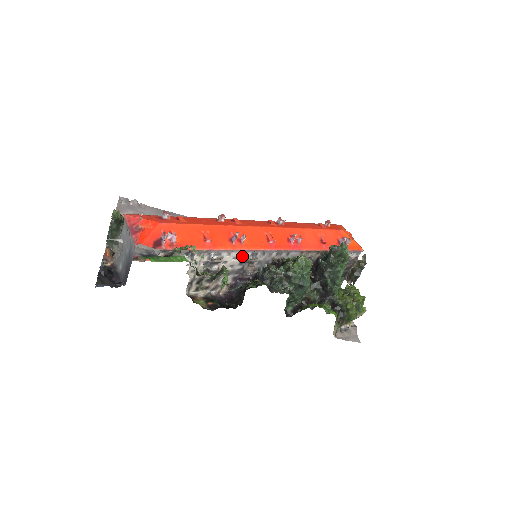
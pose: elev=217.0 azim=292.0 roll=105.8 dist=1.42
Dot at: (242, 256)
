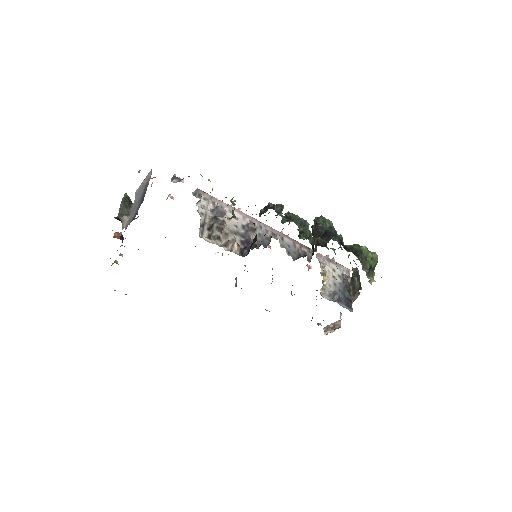
Dot at: (242, 221)
